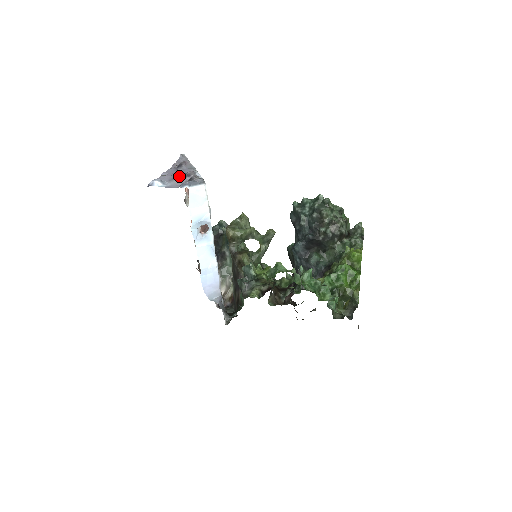
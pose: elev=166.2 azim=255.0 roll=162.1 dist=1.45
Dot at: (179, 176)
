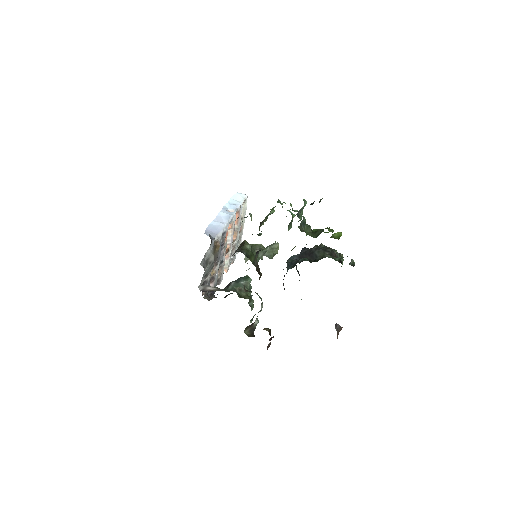
Dot at: occluded
